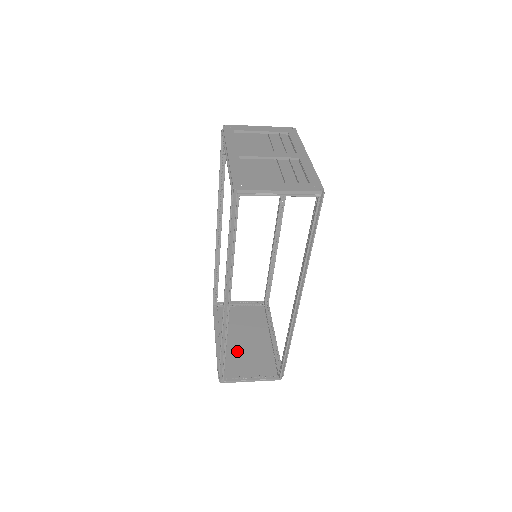
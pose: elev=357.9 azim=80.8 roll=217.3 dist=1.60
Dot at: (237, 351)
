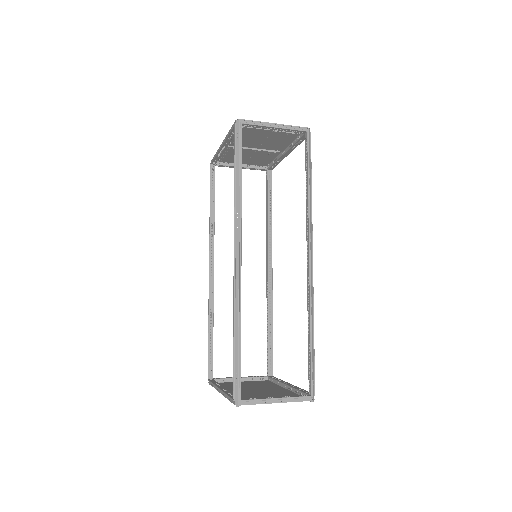
Dot at: (249, 394)
